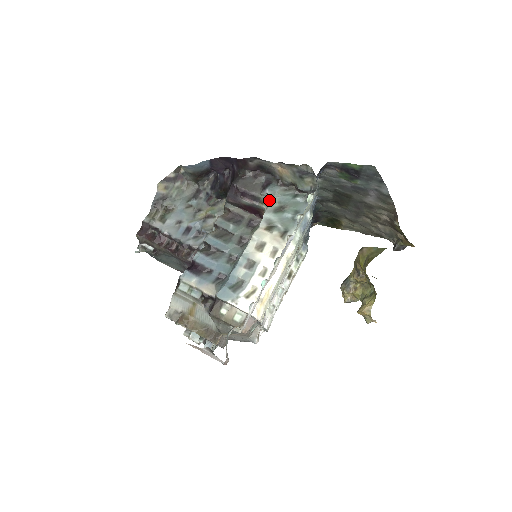
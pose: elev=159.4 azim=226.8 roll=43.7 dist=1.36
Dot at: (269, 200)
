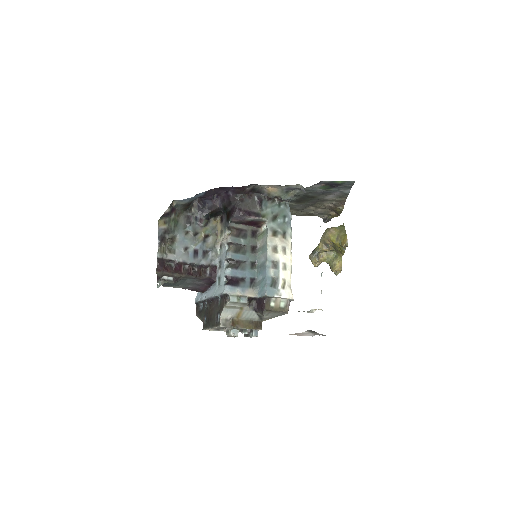
Dot at: (266, 213)
